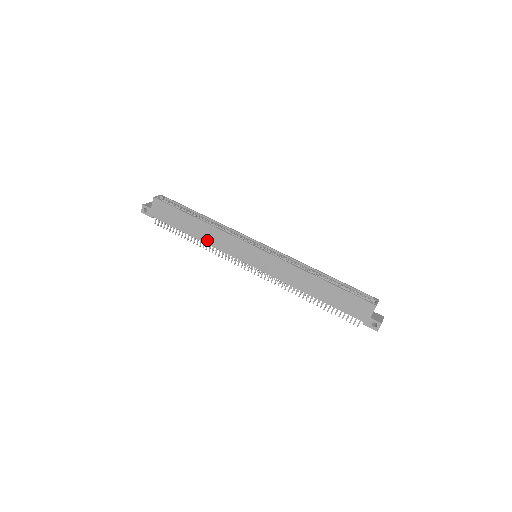
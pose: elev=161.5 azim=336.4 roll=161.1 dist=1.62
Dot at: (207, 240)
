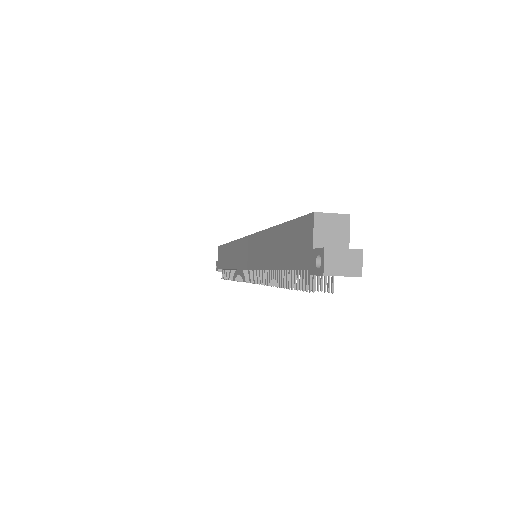
Dot at: (231, 264)
